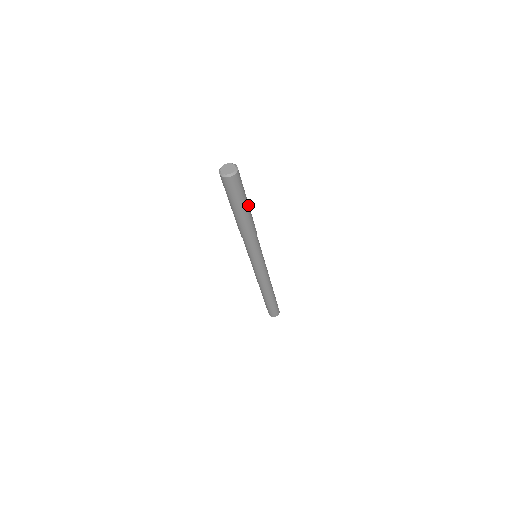
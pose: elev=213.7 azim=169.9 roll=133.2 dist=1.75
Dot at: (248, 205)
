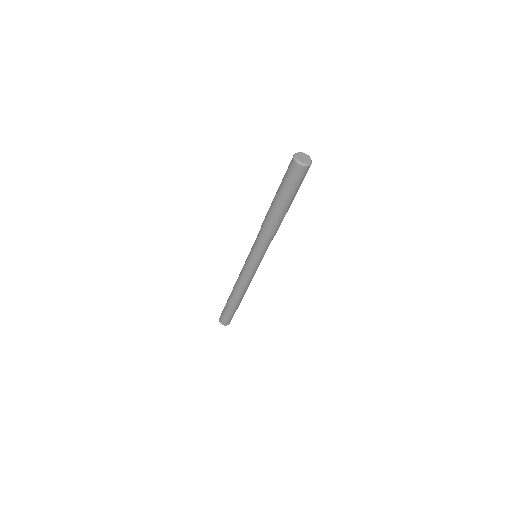
Dot at: occluded
